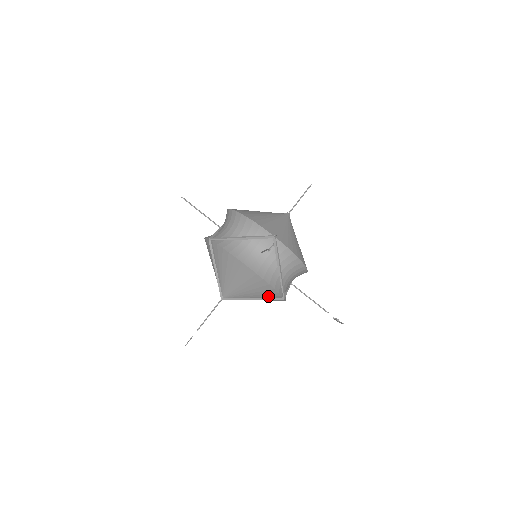
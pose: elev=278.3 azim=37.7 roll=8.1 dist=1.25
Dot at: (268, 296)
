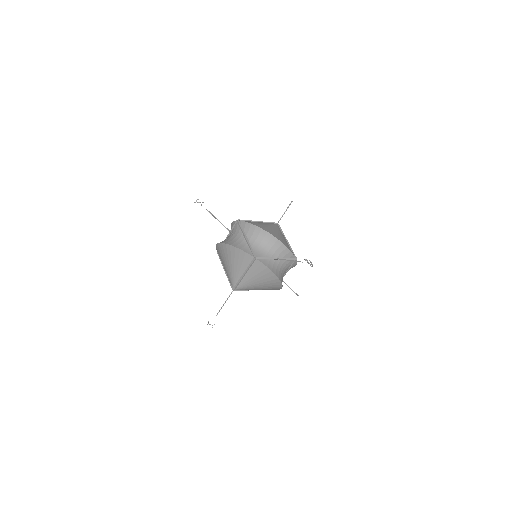
Dot at: (247, 263)
